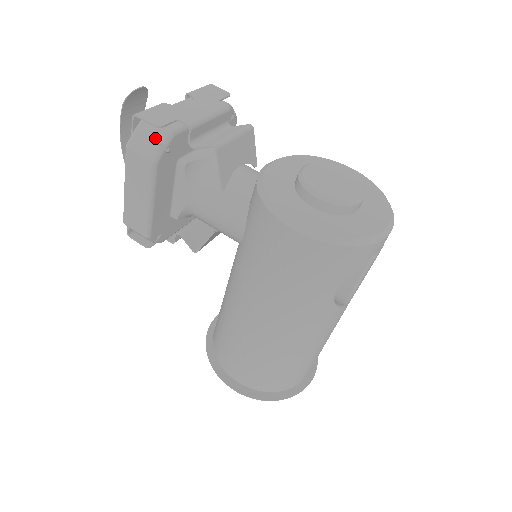
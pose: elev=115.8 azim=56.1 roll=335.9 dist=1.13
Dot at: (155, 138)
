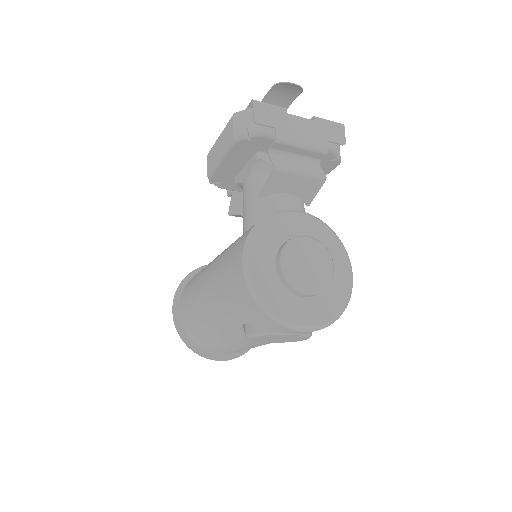
Dot at: (250, 126)
